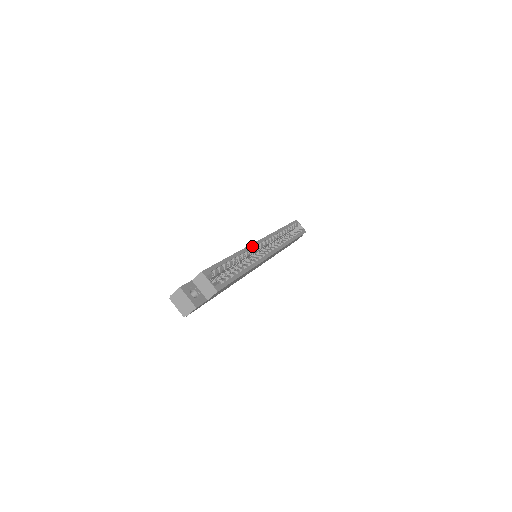
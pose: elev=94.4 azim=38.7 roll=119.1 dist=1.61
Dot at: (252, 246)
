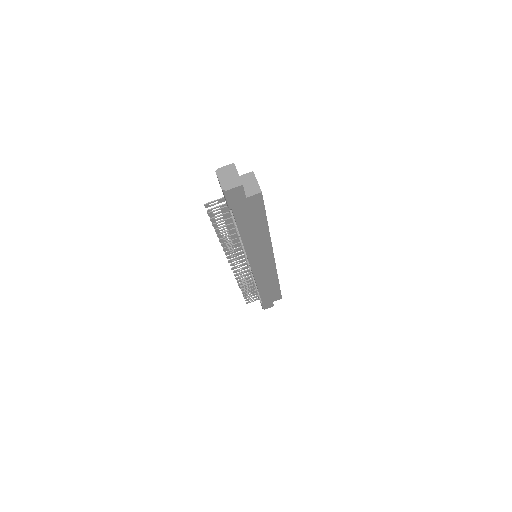
Dot at: occluded
